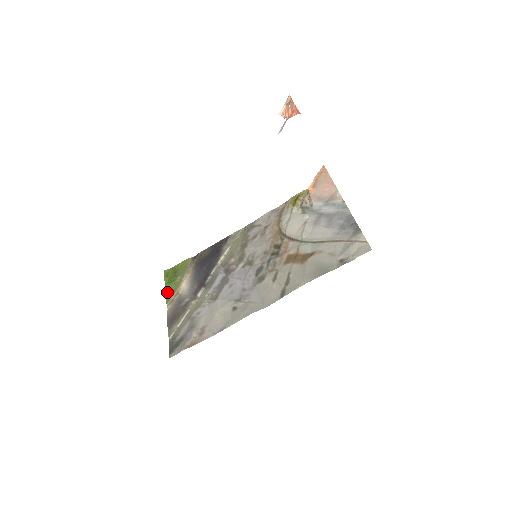
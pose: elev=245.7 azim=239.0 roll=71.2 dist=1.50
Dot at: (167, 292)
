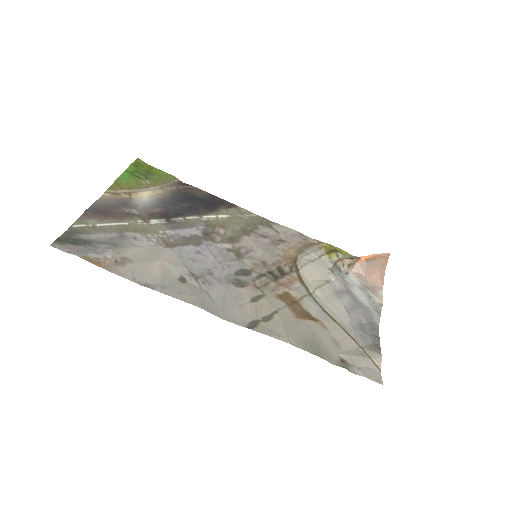
Dot at: (120, 179)
